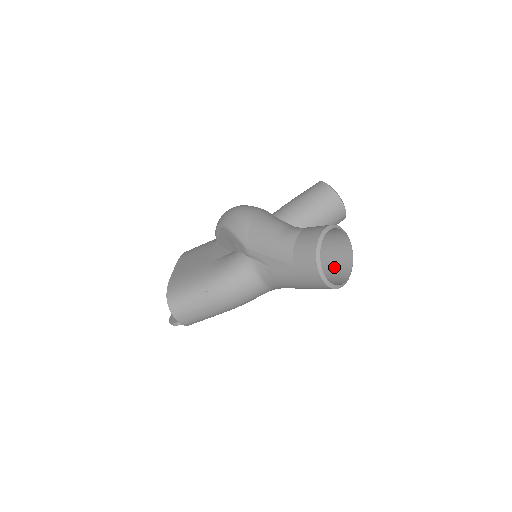
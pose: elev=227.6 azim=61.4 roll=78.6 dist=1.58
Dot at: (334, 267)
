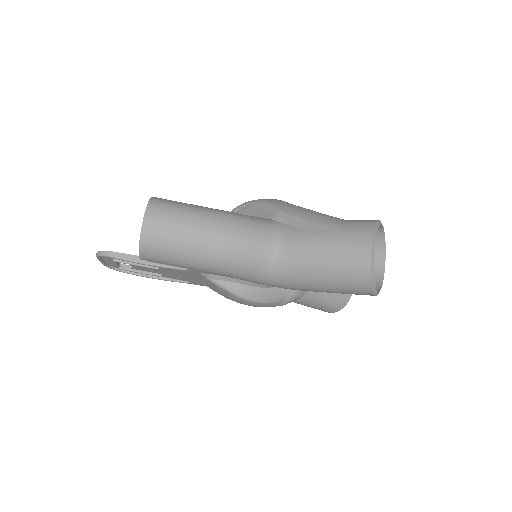
Dot at: occluded
